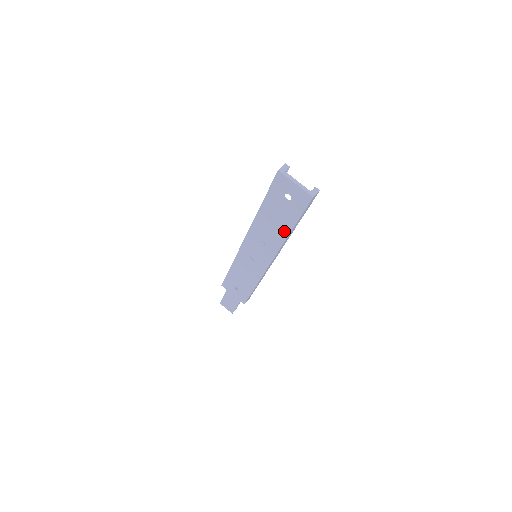
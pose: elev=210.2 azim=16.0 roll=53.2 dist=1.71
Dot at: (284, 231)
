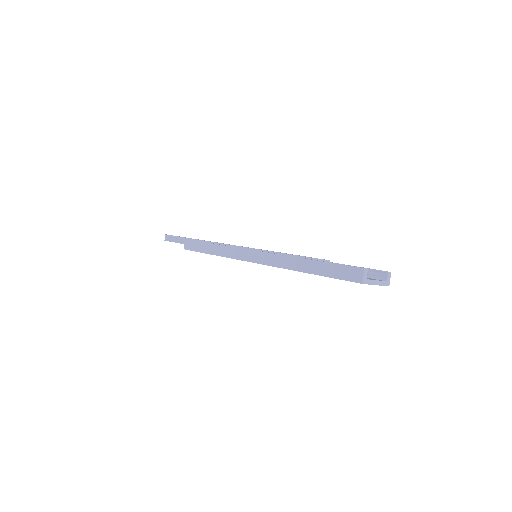
Dot at: occluded
